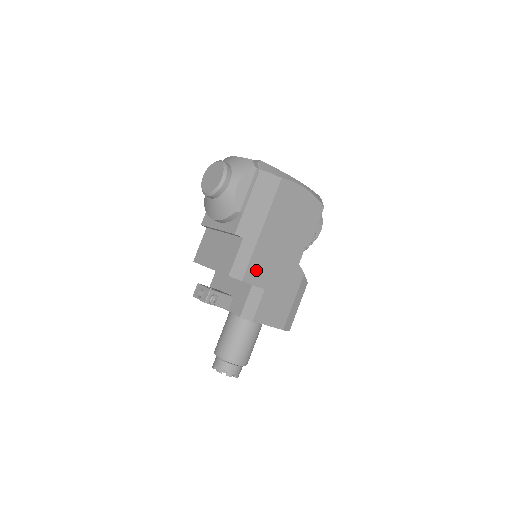
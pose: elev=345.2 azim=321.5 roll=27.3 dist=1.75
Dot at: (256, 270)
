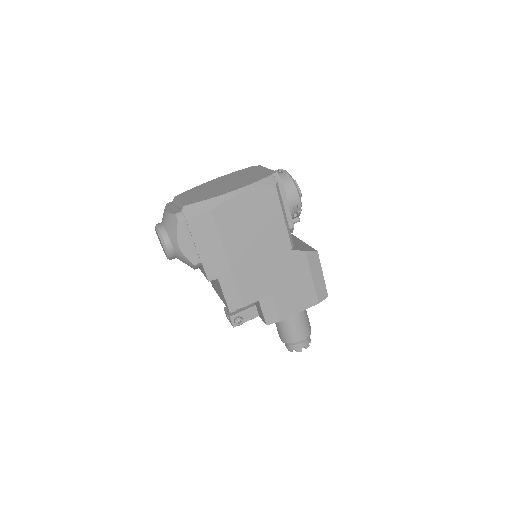
Dot at: (250, 290)
